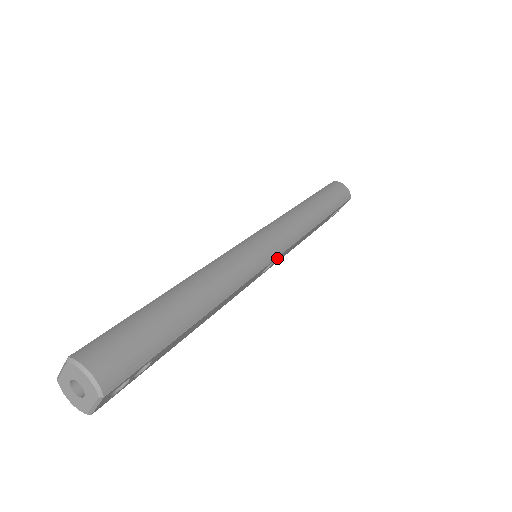
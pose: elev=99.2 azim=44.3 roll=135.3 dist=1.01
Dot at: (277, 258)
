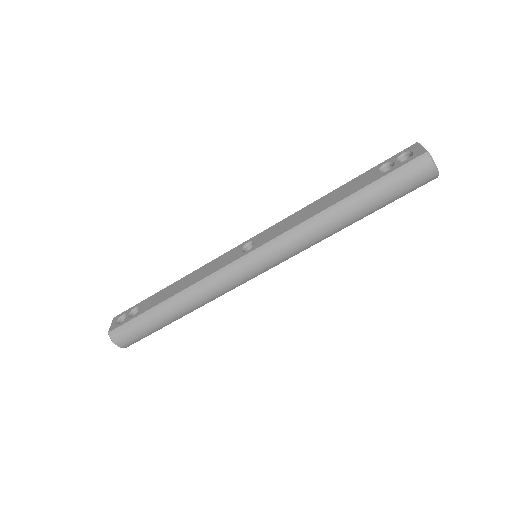
Dot at: occluded
